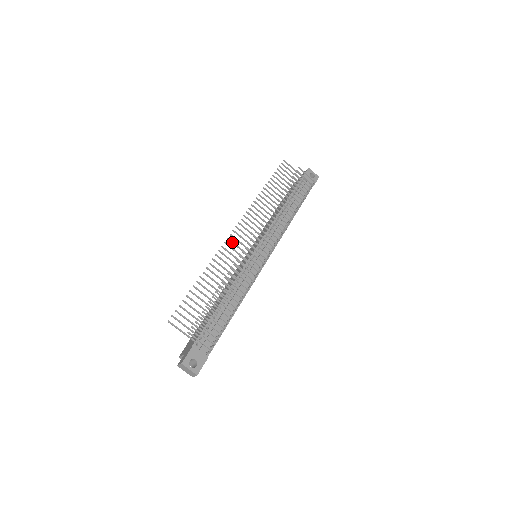
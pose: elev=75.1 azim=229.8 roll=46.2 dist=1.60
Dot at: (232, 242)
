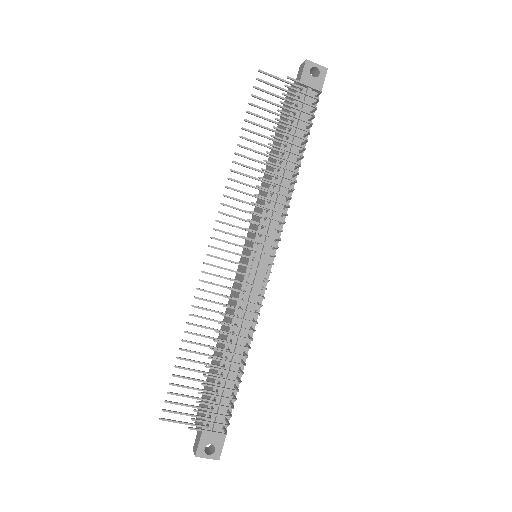
Dot at: occluded
